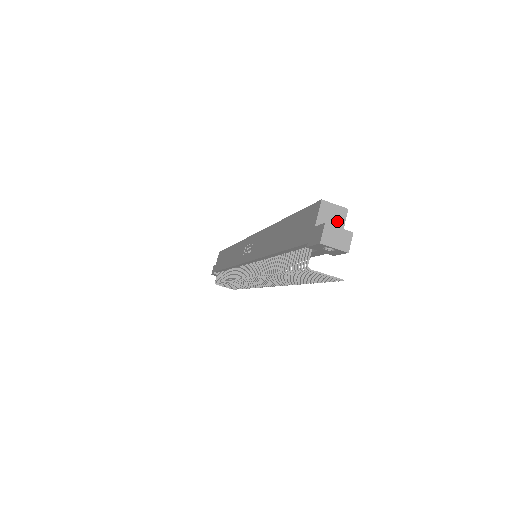
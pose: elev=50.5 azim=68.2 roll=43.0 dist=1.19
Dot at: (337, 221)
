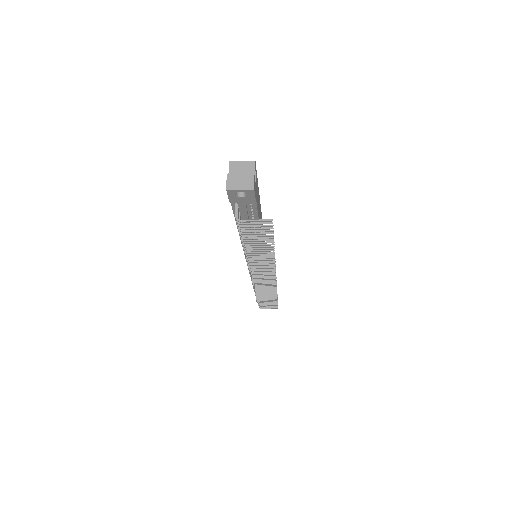
Dot at: occluded
